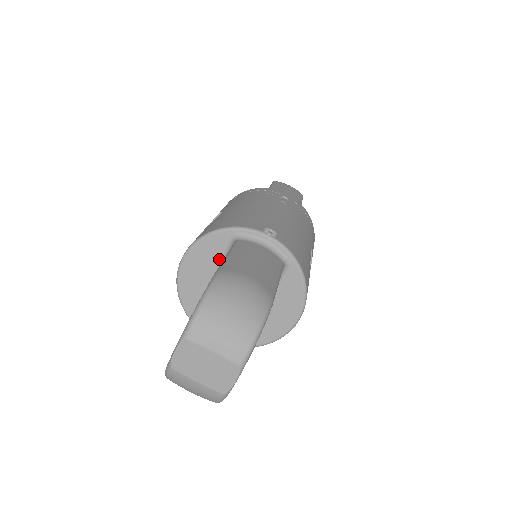
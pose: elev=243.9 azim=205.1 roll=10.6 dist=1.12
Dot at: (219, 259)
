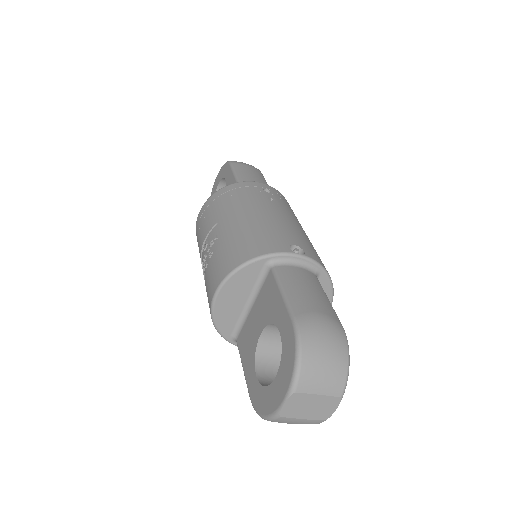
Dot at: (253, 285)
